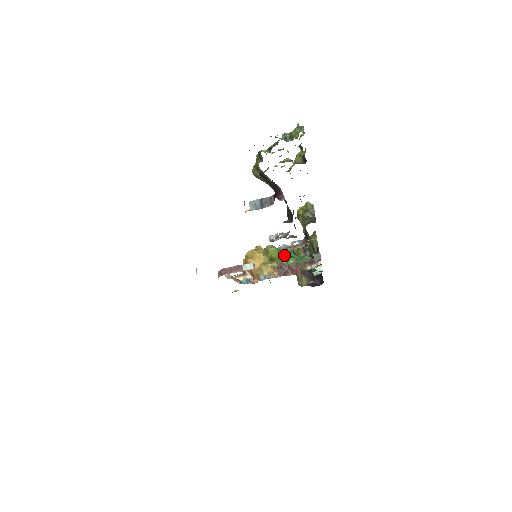
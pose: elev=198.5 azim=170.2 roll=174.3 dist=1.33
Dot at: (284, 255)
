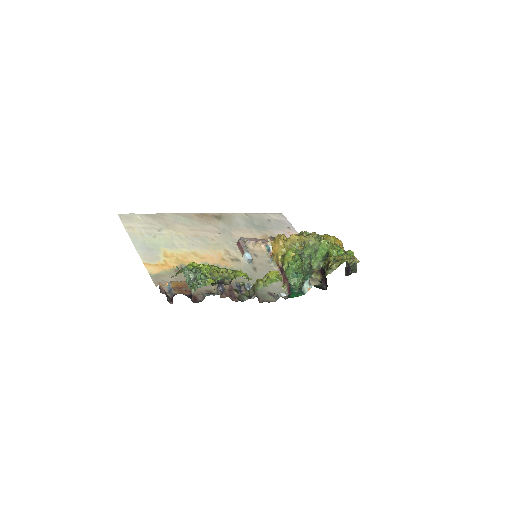
Dot at: (289, 264)
